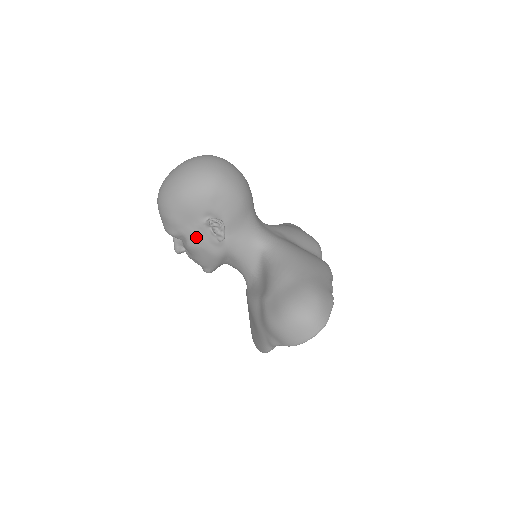
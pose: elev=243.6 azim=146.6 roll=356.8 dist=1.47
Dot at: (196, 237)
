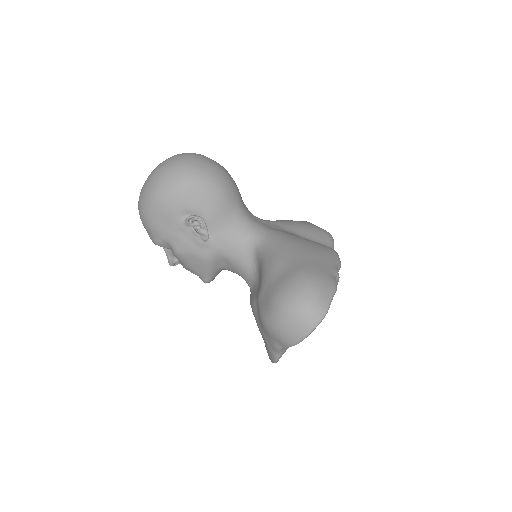
Dot at: (179, 241)
